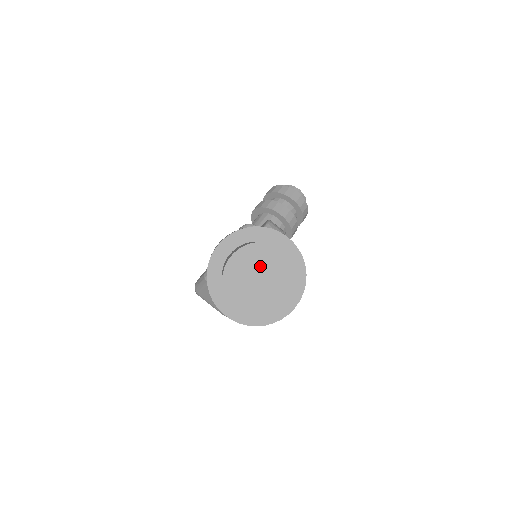
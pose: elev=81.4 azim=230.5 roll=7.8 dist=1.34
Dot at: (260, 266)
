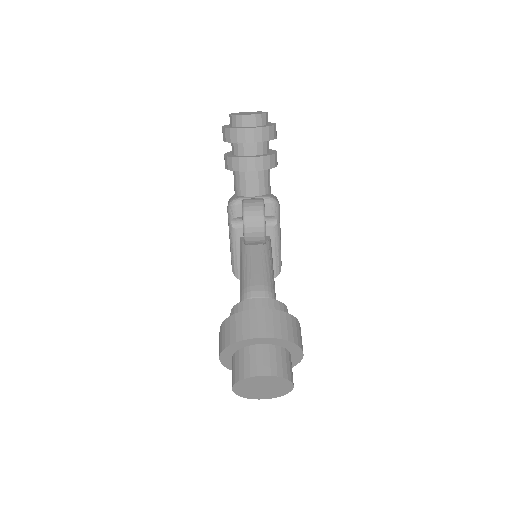
Dot at: (255, 385)
